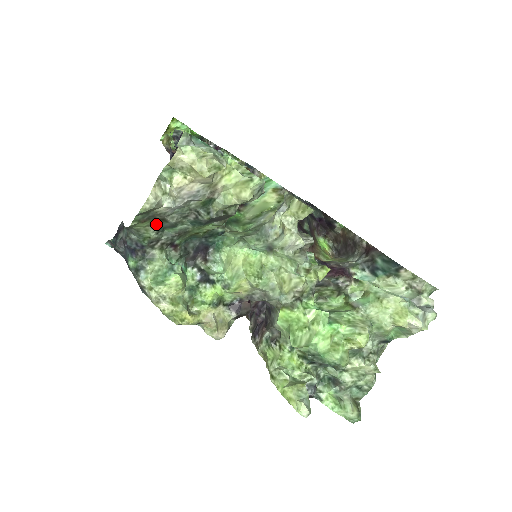
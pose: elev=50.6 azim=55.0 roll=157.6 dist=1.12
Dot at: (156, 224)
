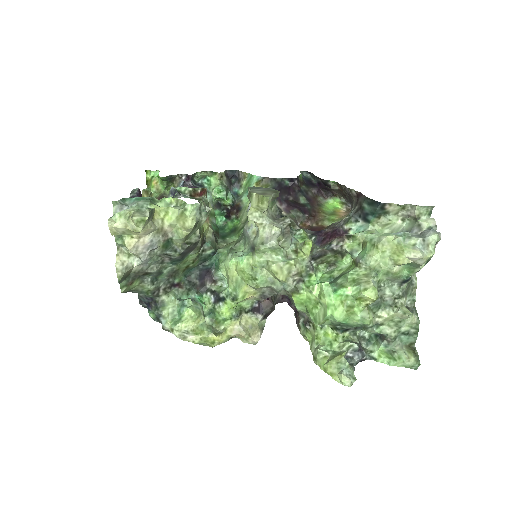
Dot at: (146, 279)
